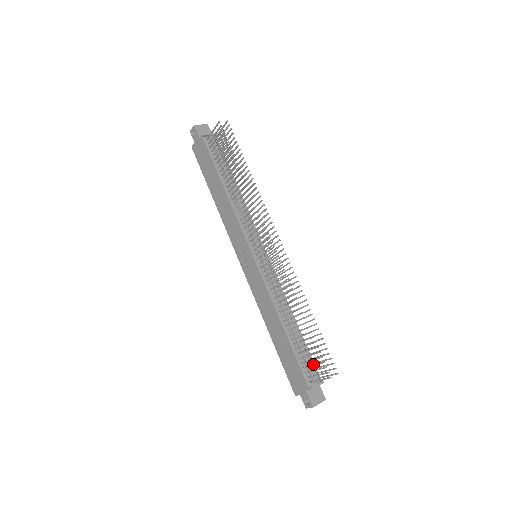
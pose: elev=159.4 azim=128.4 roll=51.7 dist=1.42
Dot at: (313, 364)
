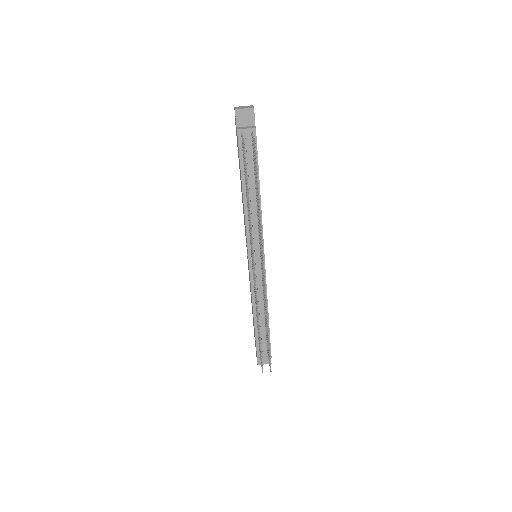
Dot at: occluded
